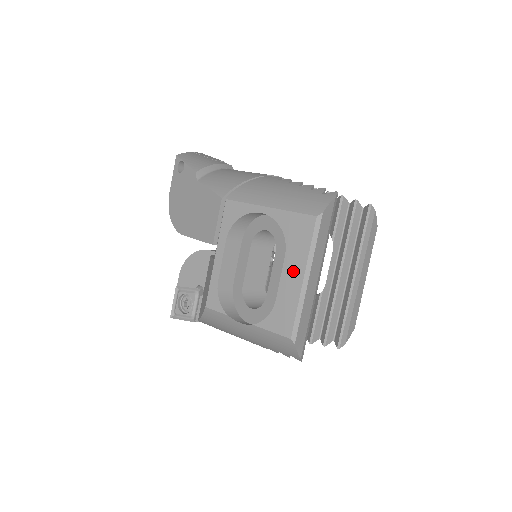
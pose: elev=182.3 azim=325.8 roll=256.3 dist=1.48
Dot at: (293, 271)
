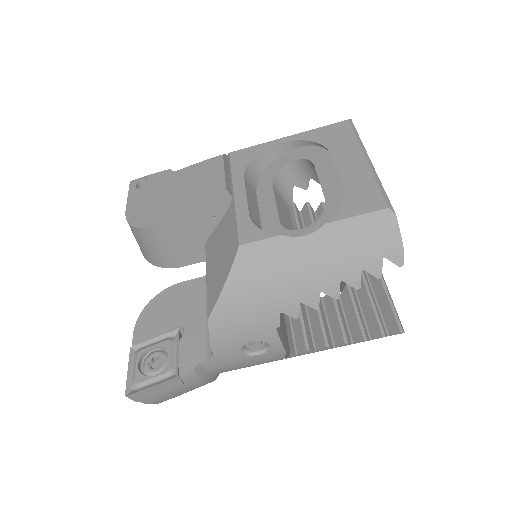
Dot at: (349, 159)
